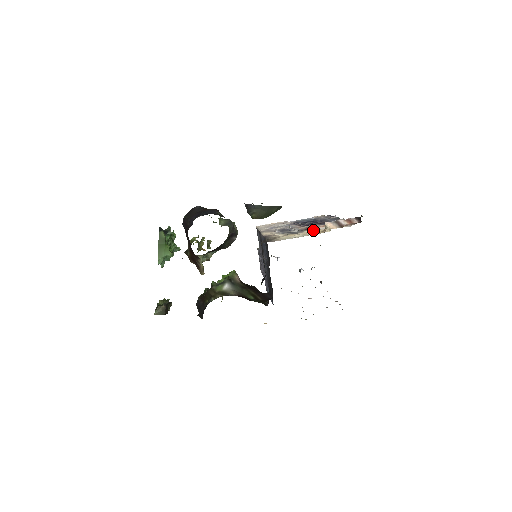
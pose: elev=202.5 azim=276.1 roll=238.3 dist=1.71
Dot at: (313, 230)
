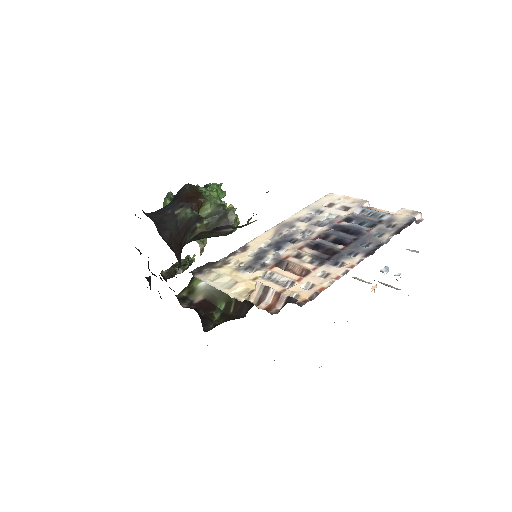
Dot at: (268, 274)
